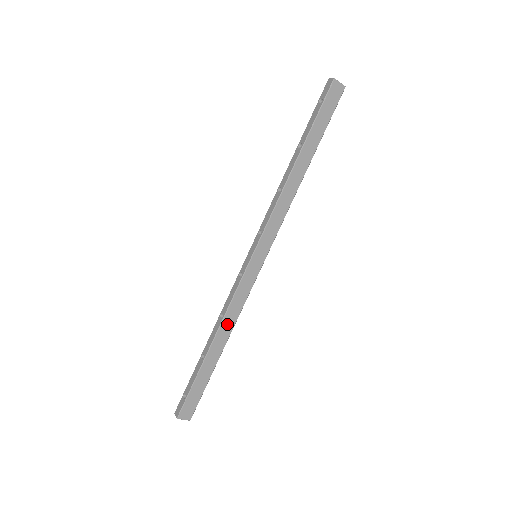
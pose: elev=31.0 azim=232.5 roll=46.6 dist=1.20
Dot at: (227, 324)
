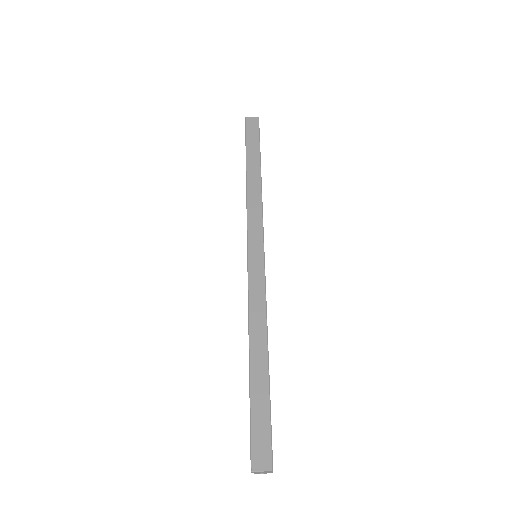
Dot at: (257, 327)
